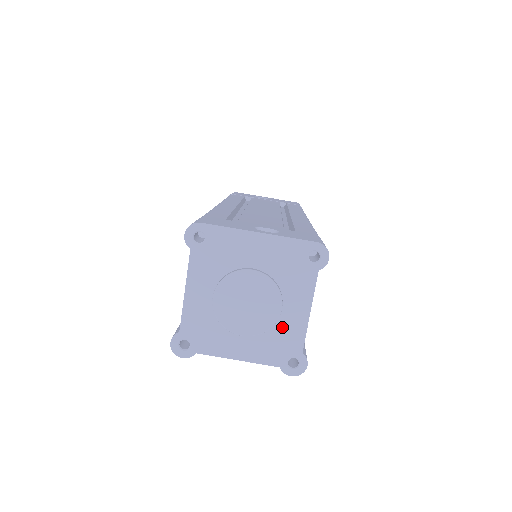
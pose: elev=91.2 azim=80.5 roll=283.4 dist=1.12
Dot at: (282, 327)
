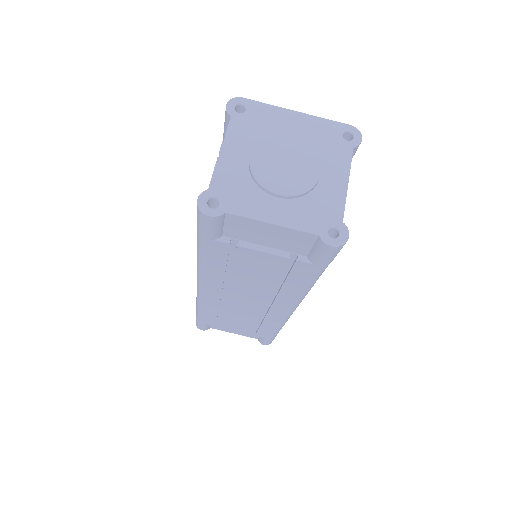
Dot at: (320, 194)
